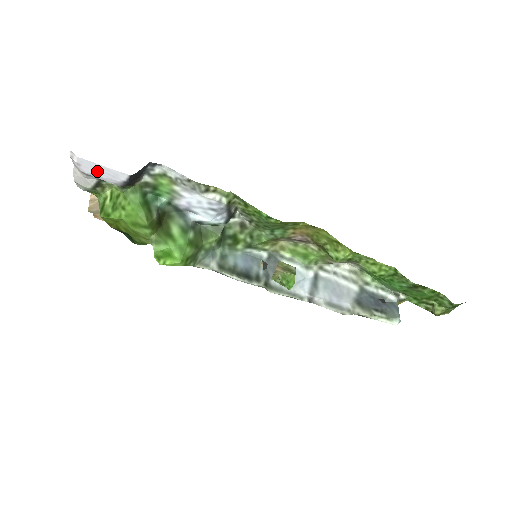
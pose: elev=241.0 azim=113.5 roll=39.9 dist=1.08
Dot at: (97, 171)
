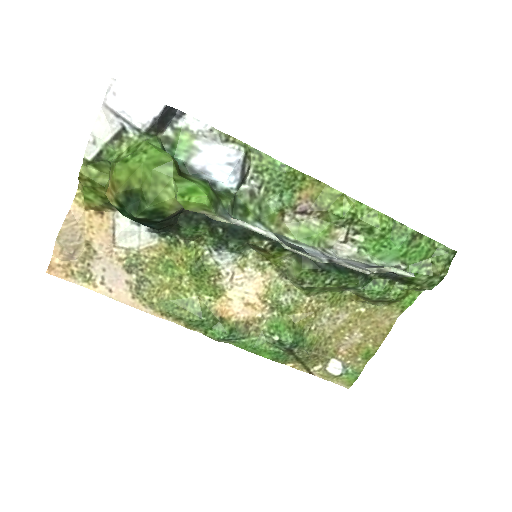
Dot at: (131, 104)
